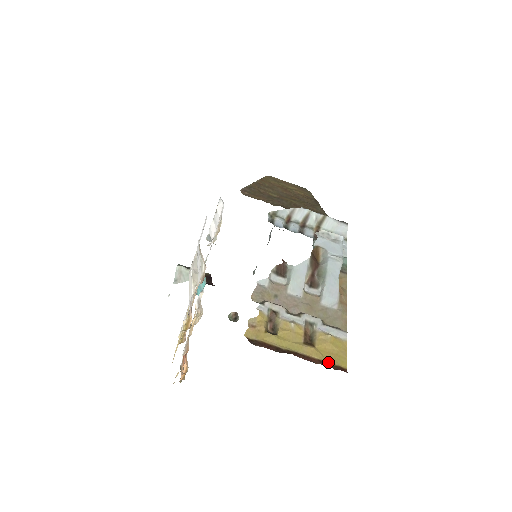
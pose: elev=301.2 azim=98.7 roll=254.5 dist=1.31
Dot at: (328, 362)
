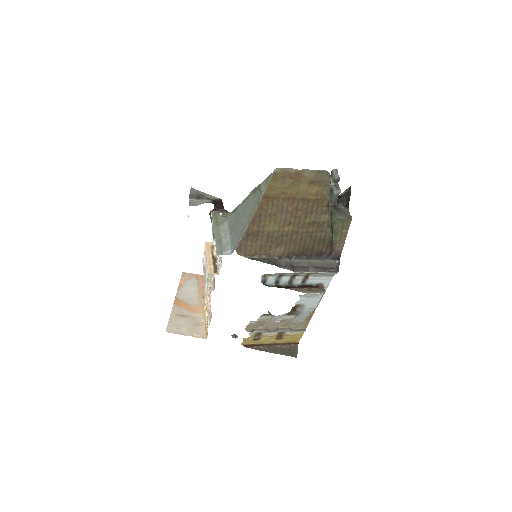
Dot at: (288, 343)
